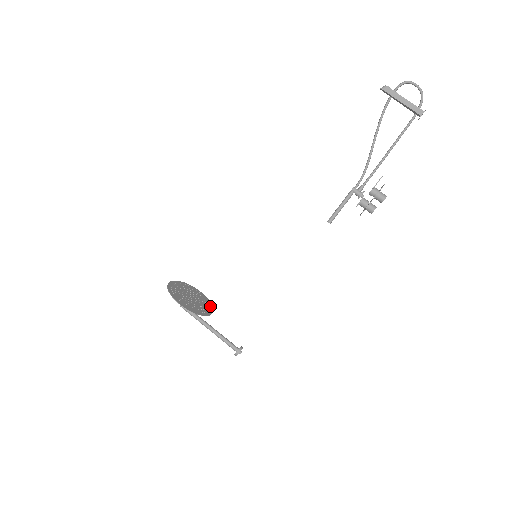
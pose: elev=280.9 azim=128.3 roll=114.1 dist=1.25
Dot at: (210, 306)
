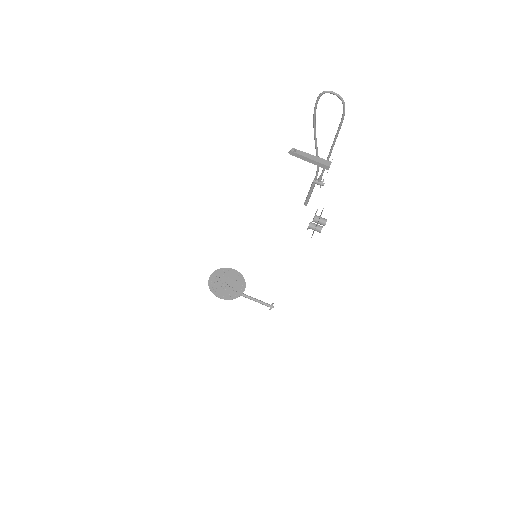
Dot at: (243, 281)
